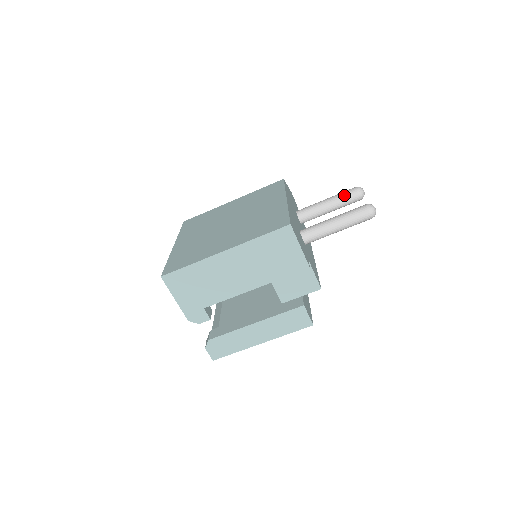
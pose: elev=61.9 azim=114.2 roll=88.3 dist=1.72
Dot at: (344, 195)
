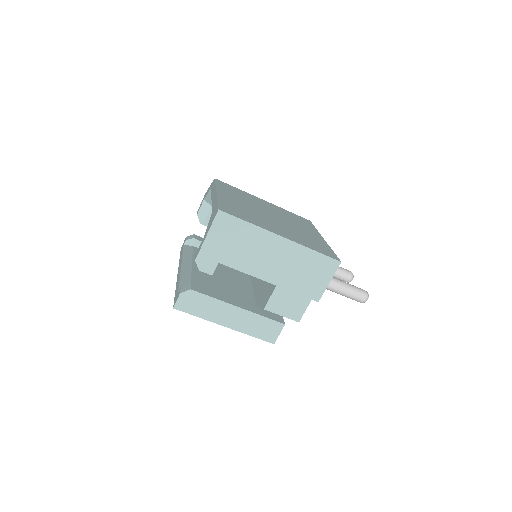
Dot at: (342, 270)
